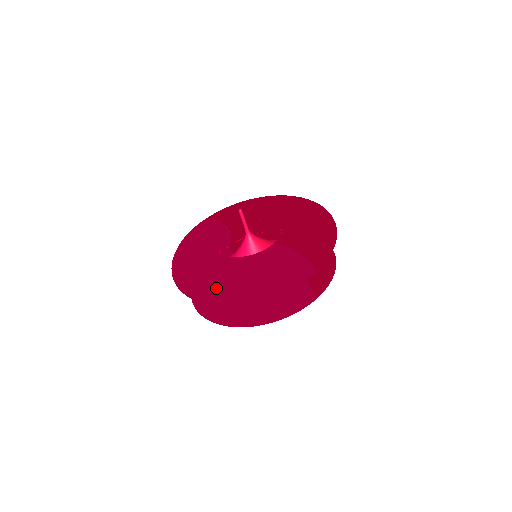
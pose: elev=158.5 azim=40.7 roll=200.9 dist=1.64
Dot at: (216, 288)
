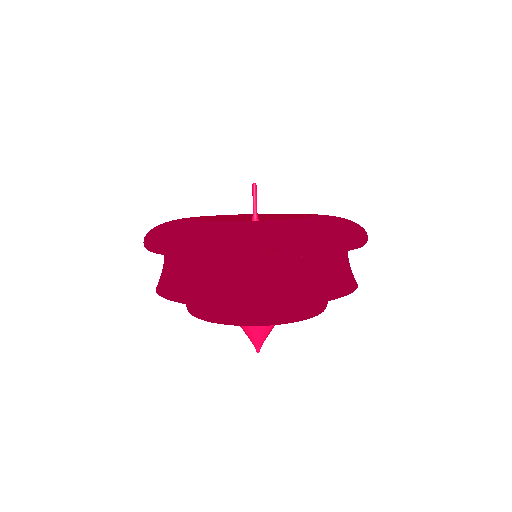
Dot at: (319, 229)
